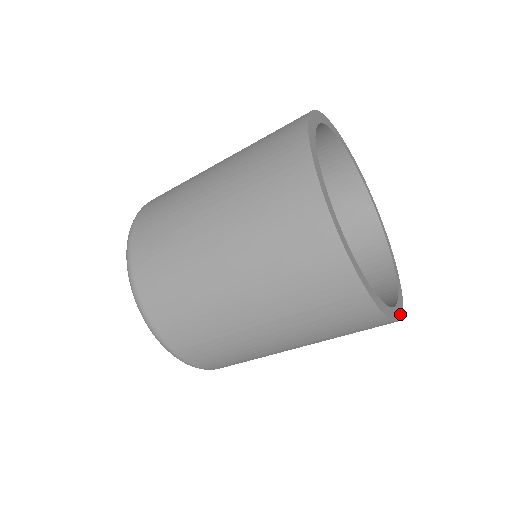
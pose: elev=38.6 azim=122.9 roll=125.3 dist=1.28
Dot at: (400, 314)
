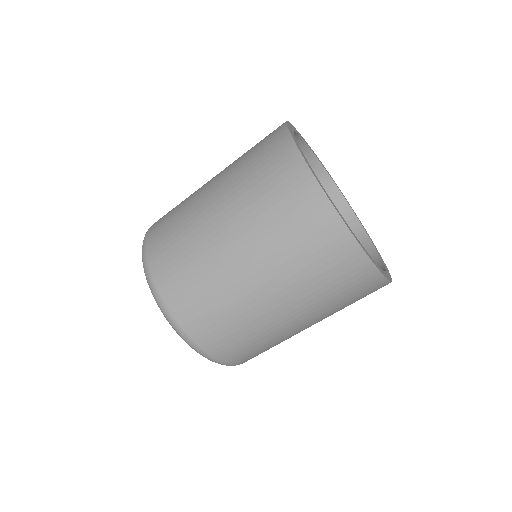
Dot at: (390, 275)
